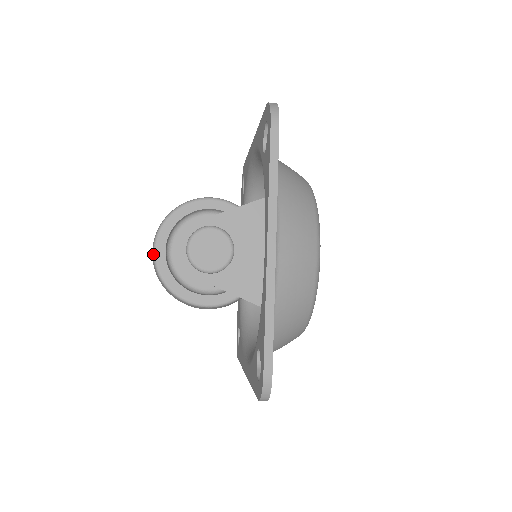
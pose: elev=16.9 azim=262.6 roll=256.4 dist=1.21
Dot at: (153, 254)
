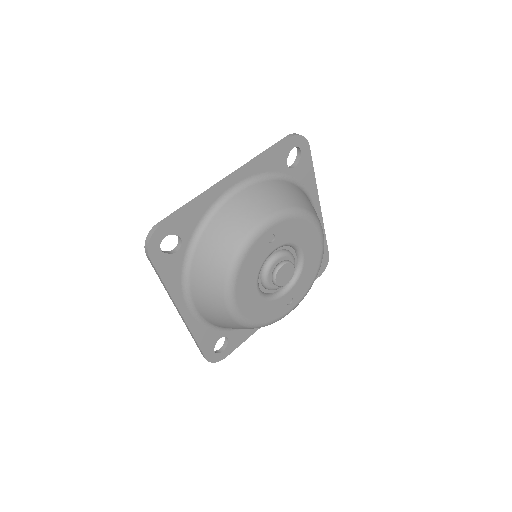
Dot at: occluded
